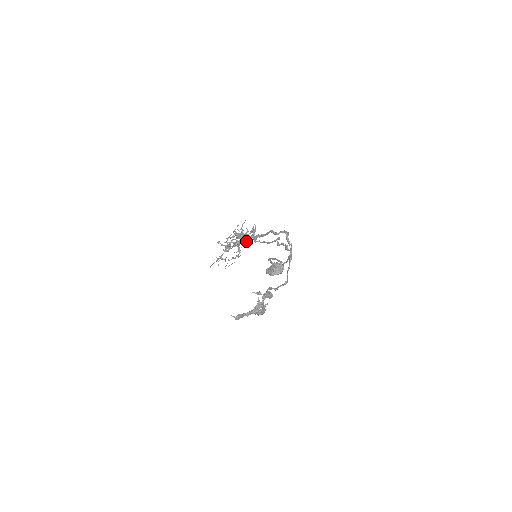
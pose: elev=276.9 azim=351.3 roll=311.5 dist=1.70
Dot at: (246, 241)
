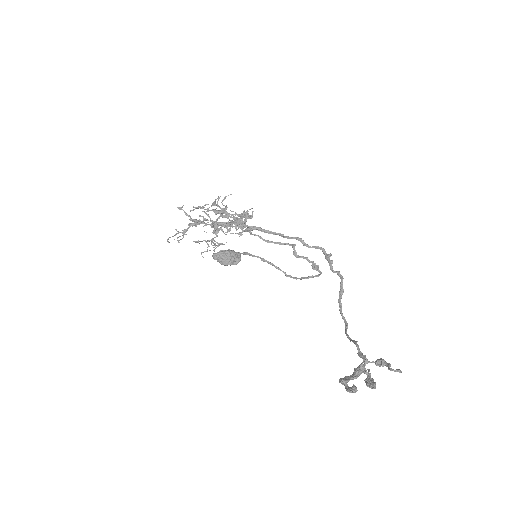
Dot at: occluded
